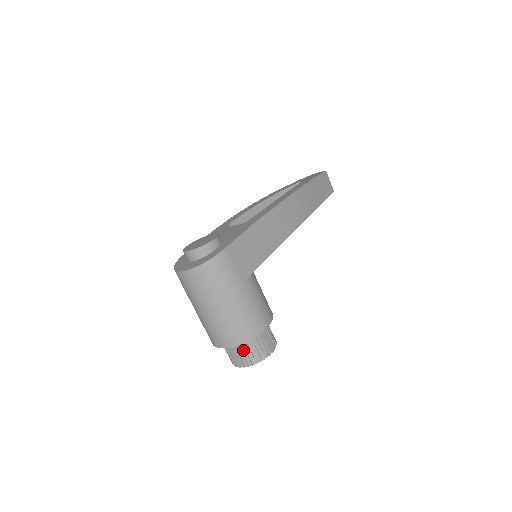
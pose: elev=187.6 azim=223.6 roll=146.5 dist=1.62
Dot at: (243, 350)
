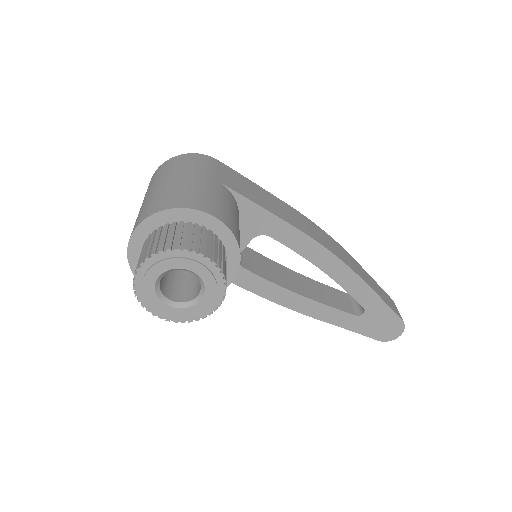
Dot at: (164, 233)
